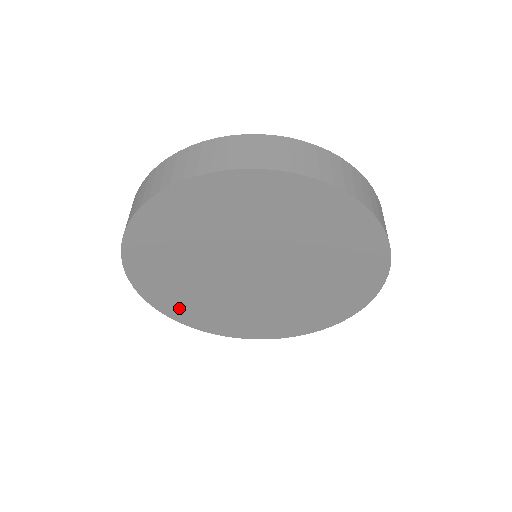
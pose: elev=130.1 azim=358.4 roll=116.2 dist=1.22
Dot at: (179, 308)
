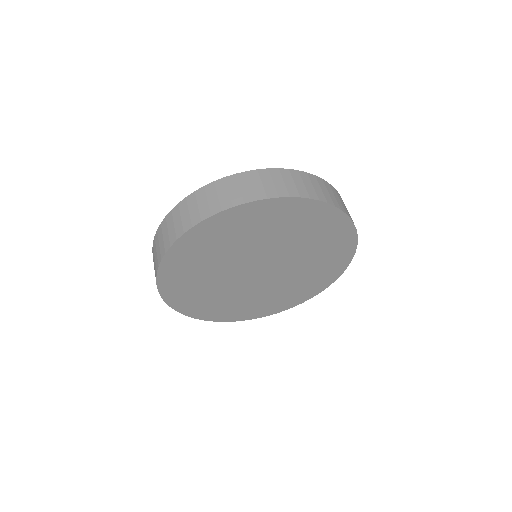
Dot at: (177, 289)
